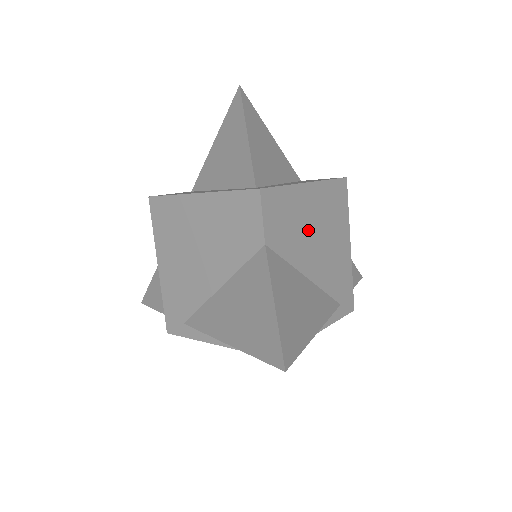
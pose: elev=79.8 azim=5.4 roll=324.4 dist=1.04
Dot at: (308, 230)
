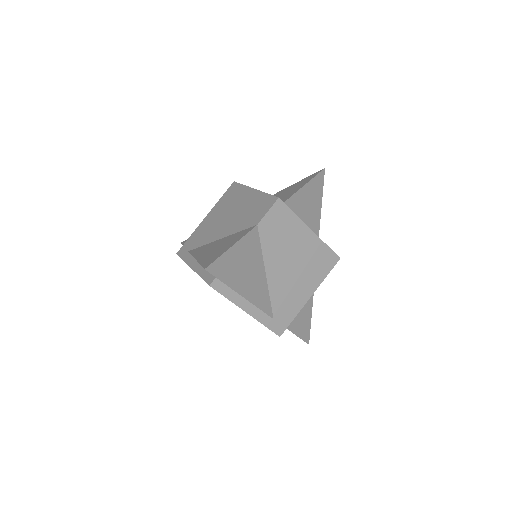
Dot at: (289, 252)
